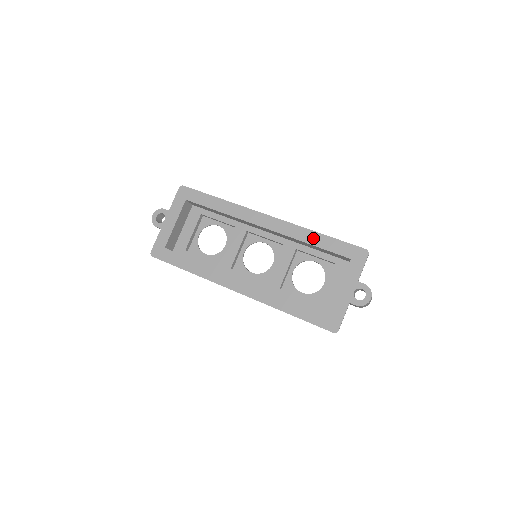
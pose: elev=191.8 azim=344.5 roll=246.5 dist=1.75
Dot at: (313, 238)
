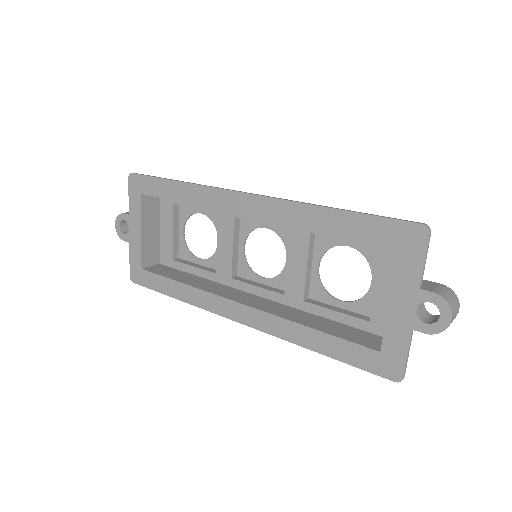
Dot at: (323, 220)
